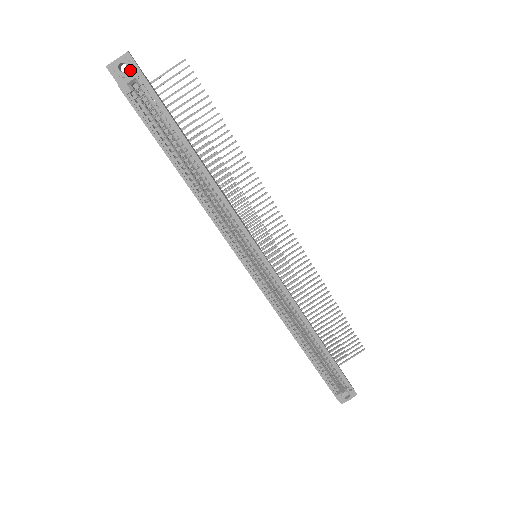
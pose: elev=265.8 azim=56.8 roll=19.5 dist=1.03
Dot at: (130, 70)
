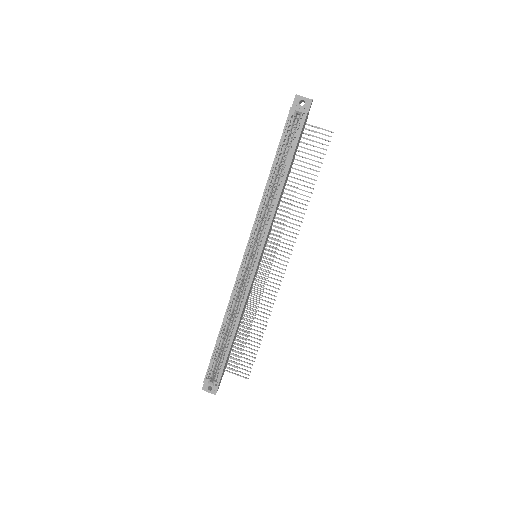
Dot at: (304, 107)
